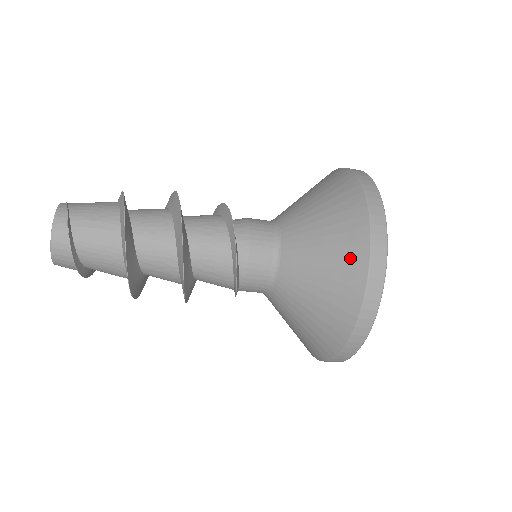
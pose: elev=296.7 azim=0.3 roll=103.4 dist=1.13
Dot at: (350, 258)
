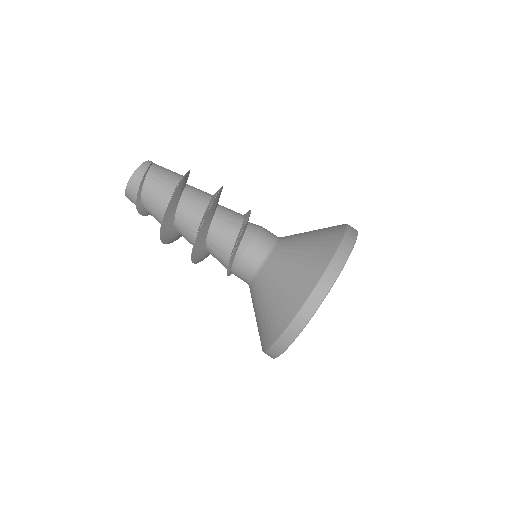
Dot at: (307, 277)
